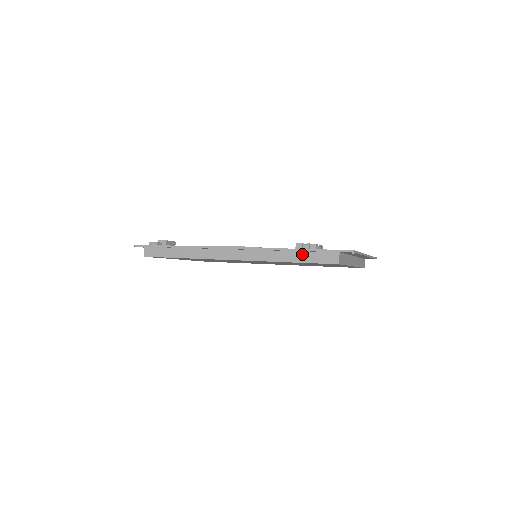
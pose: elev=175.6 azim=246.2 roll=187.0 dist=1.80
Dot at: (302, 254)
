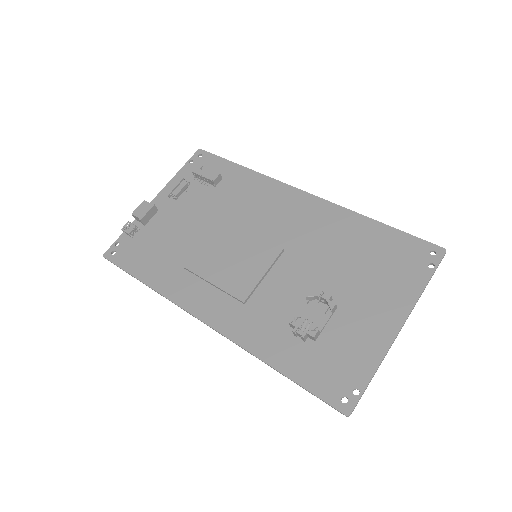
Dot at: (288, 374)
